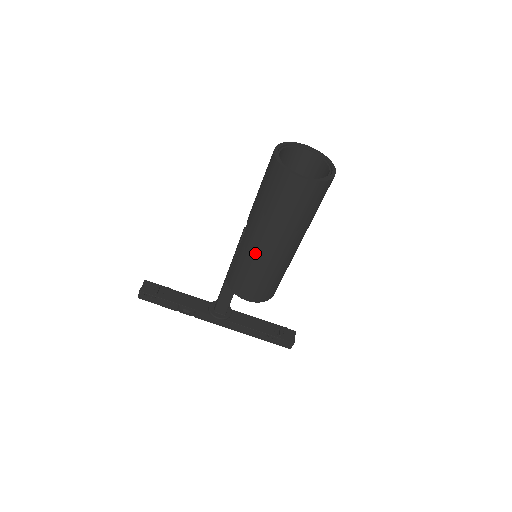
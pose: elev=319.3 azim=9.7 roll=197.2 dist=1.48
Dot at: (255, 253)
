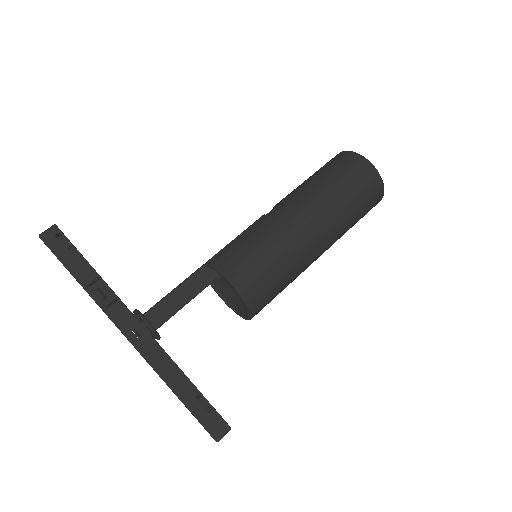
Dot at: (286, 224)
